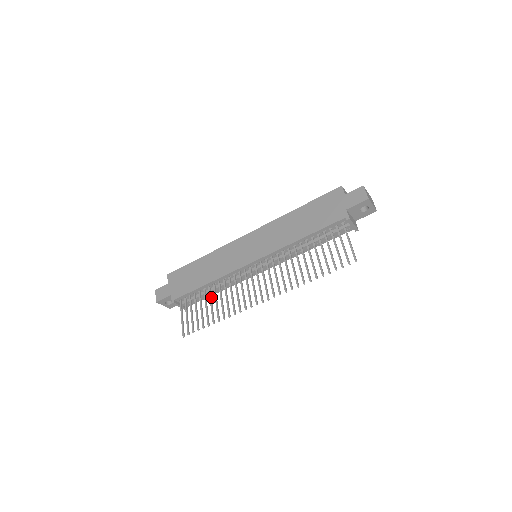
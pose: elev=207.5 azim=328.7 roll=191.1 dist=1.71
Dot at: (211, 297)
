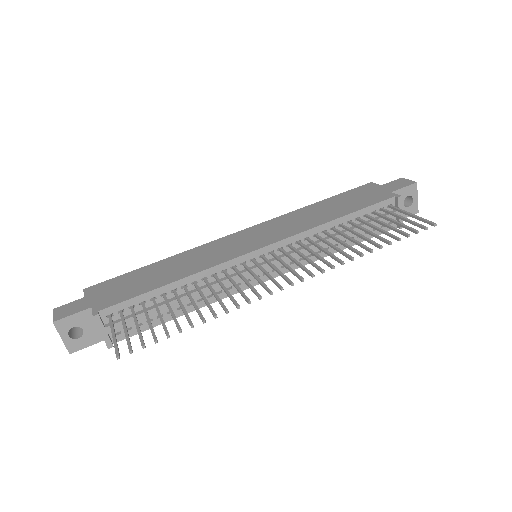
Dot at: (180, 300)
